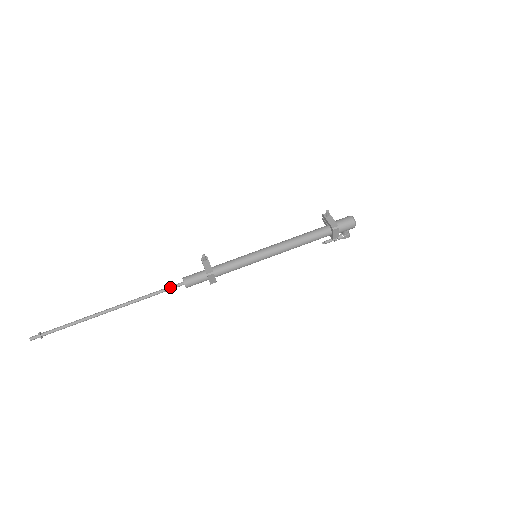
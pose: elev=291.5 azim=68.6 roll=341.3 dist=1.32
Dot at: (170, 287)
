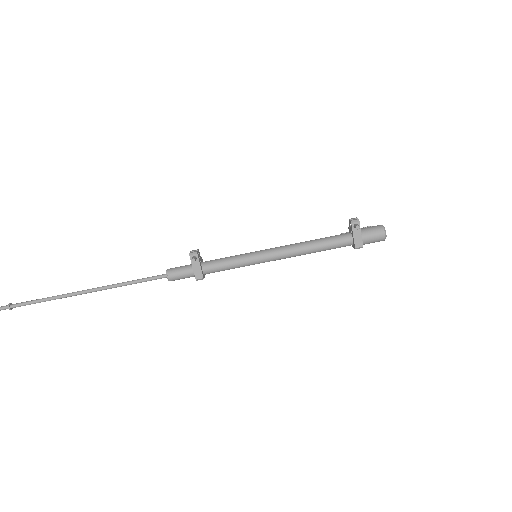
Dot at: (152, 279)
